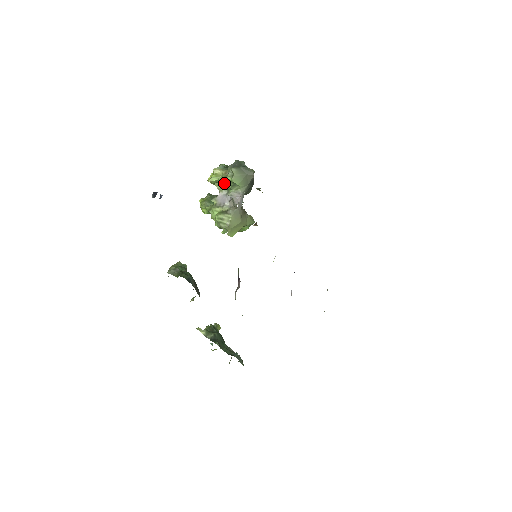
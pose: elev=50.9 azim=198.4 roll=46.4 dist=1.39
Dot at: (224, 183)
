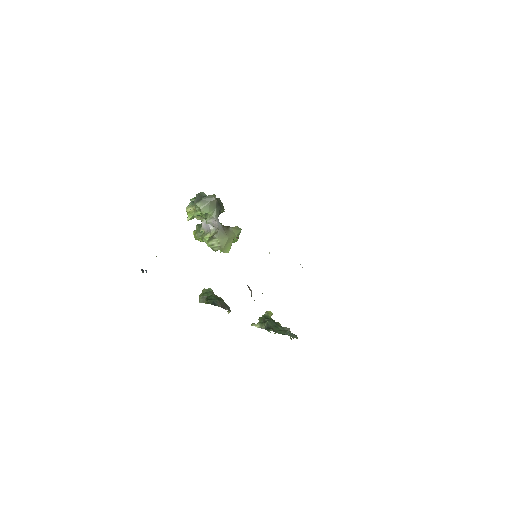
Dot at: (199, 215)
